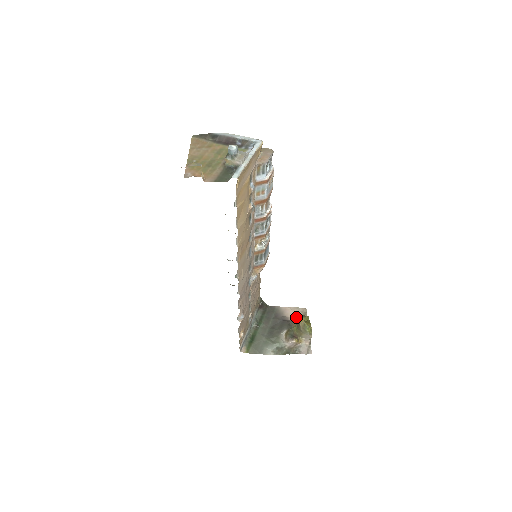
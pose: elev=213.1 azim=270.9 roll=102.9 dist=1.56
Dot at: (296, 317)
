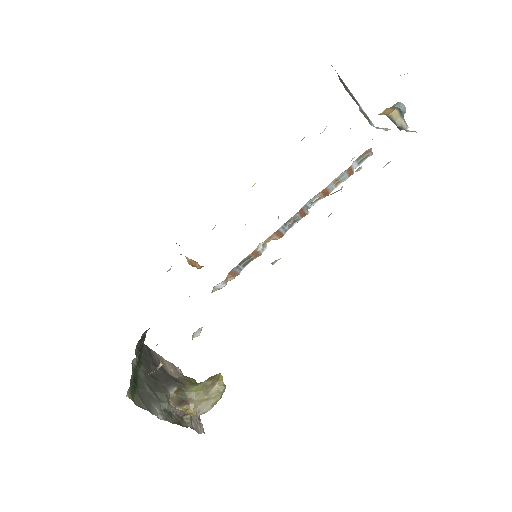
Dot at: (175, 375)
